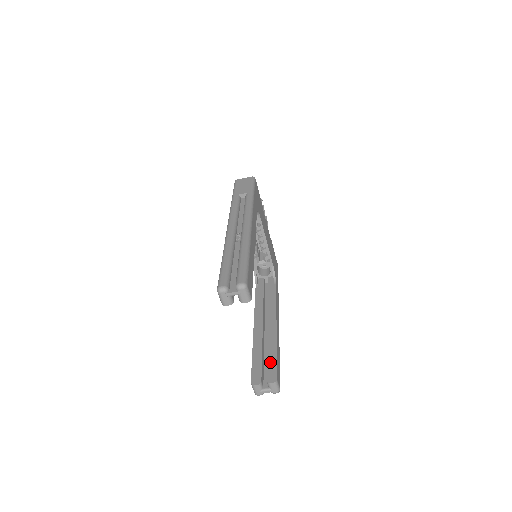
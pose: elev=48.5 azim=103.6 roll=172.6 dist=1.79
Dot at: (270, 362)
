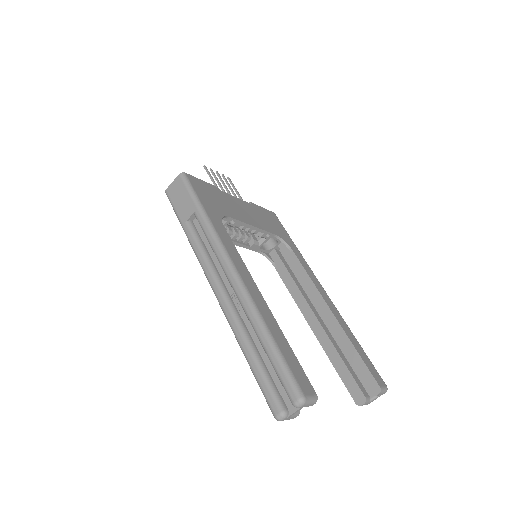
Dot at: (358, 368)
